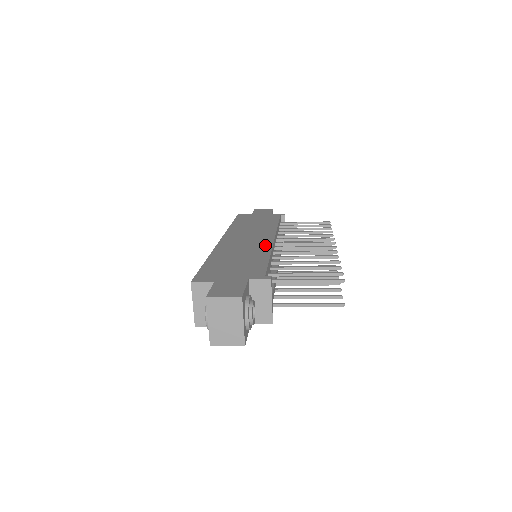
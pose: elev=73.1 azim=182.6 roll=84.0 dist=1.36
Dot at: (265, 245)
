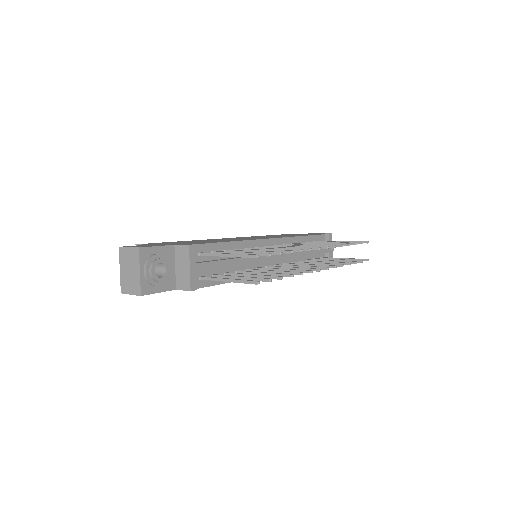
Dot at: (249, 239)
